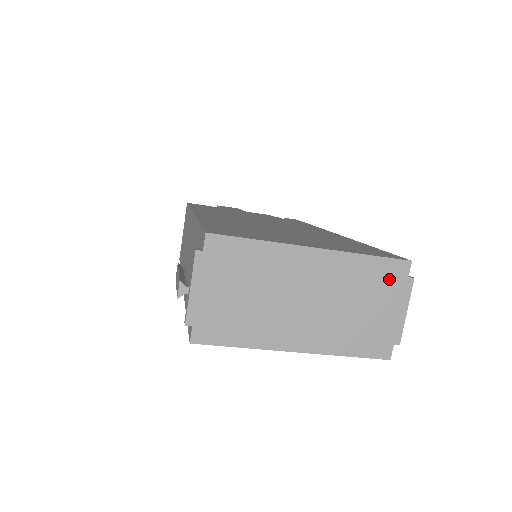
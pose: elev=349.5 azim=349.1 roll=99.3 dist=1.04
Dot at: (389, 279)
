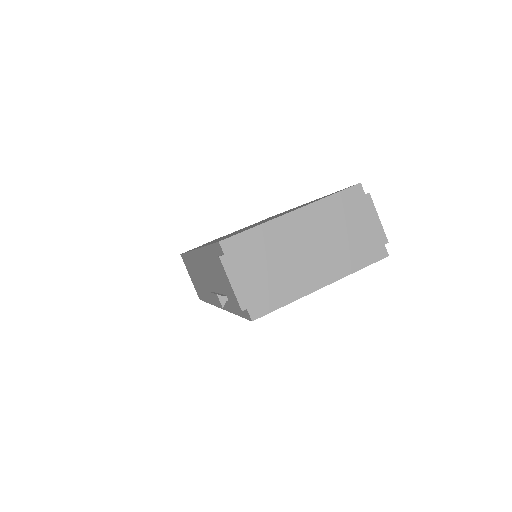
Dot at: (354, 203)
